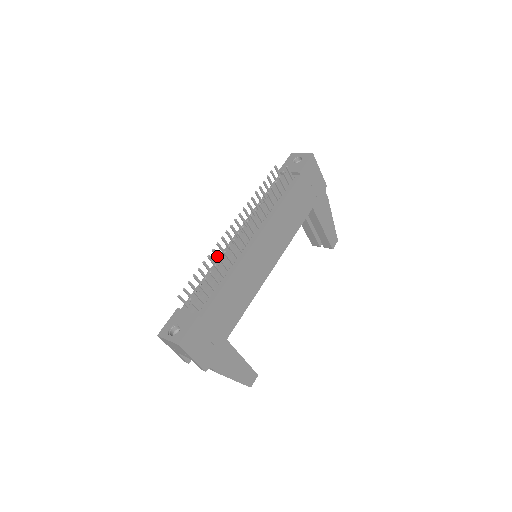
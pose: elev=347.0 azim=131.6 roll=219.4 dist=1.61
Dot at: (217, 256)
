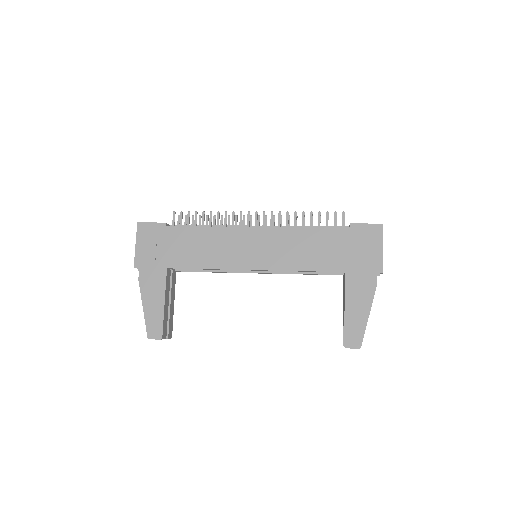
Dot at: (228, 223)
